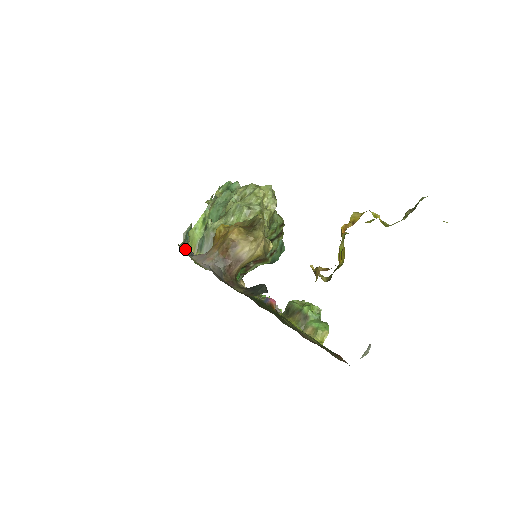
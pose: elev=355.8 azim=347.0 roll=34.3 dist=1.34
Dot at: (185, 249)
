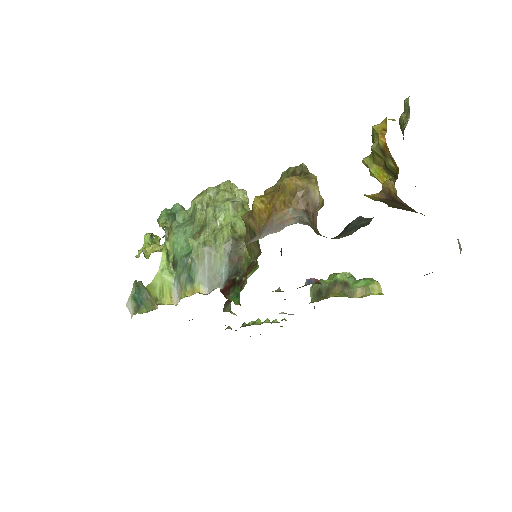
Dot at: (157, 304)
